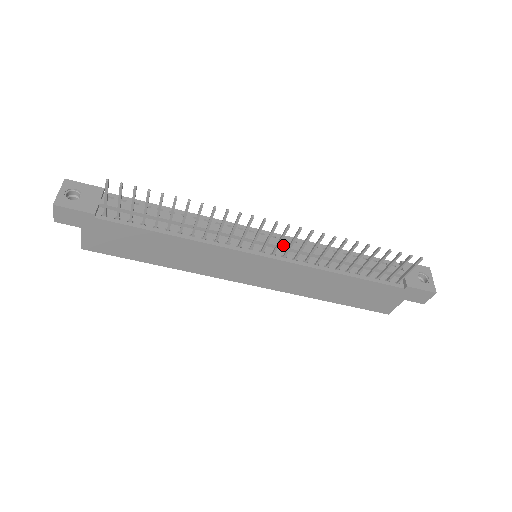
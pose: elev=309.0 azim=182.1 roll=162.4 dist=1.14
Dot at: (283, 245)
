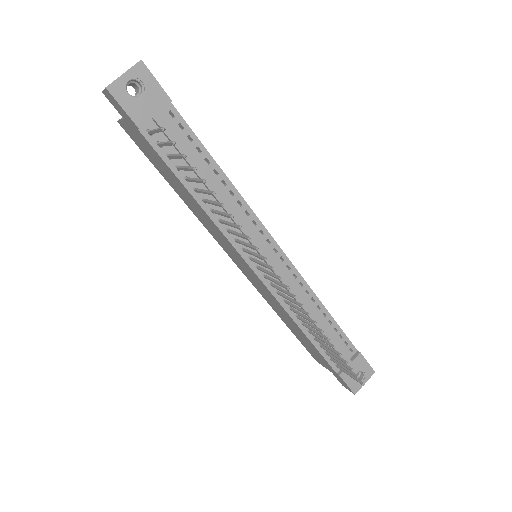
Dot at: (280, 276)
